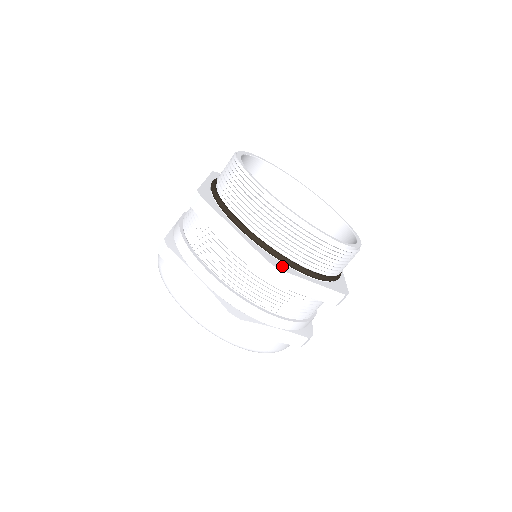
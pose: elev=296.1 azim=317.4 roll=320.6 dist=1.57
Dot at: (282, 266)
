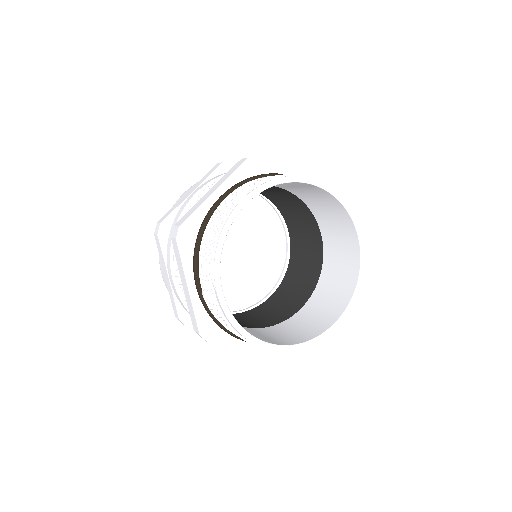
Dot at: (217, 335)
